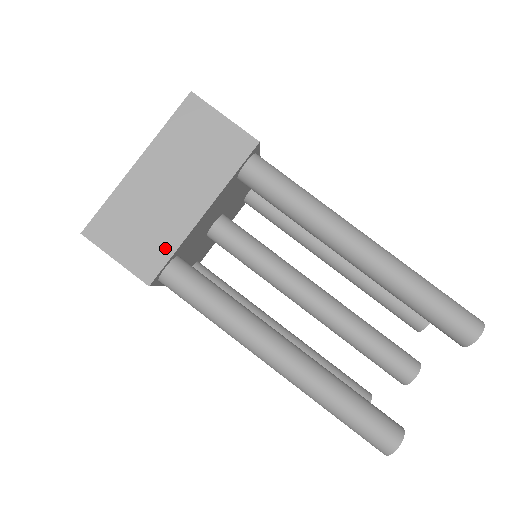
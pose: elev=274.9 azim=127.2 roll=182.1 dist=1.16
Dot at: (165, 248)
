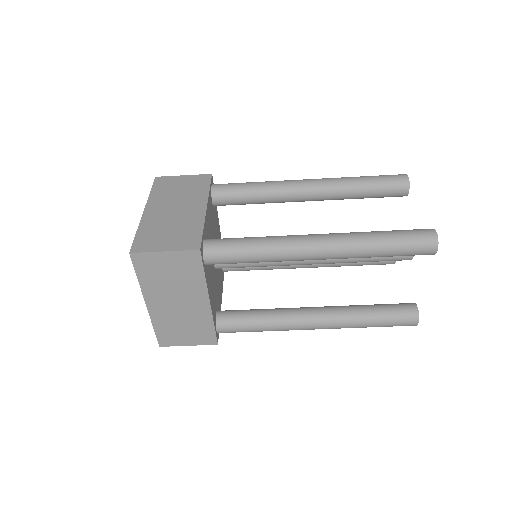
Dot at: (207, 327)
